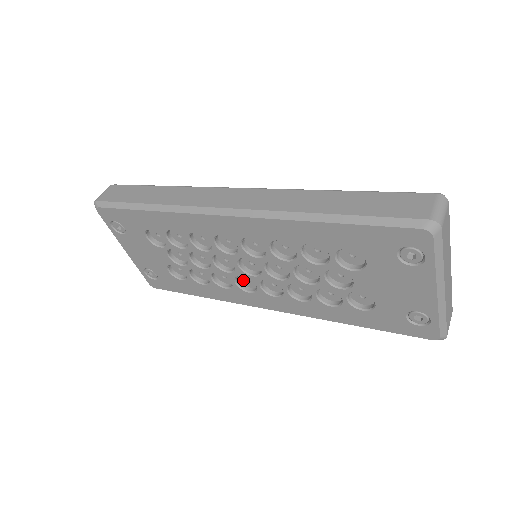
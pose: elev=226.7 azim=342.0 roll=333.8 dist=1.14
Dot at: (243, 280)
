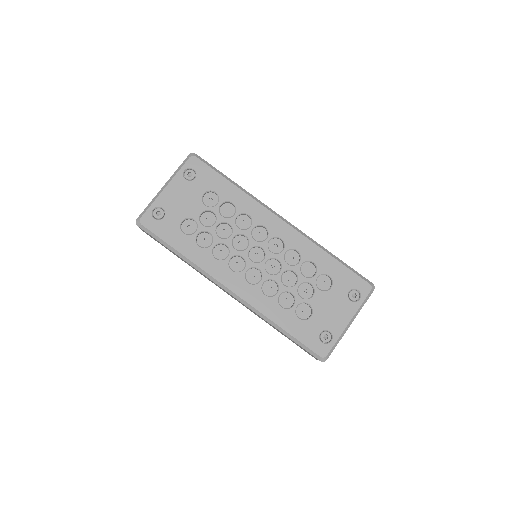
Dot at: (233, 262)
